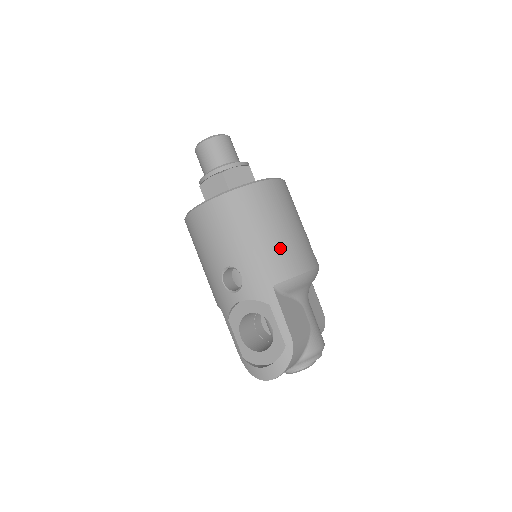
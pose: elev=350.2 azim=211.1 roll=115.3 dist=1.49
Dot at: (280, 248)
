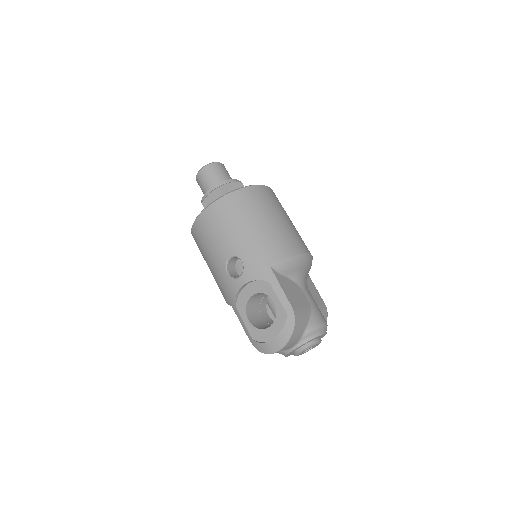
Dot at: (273, 235)
